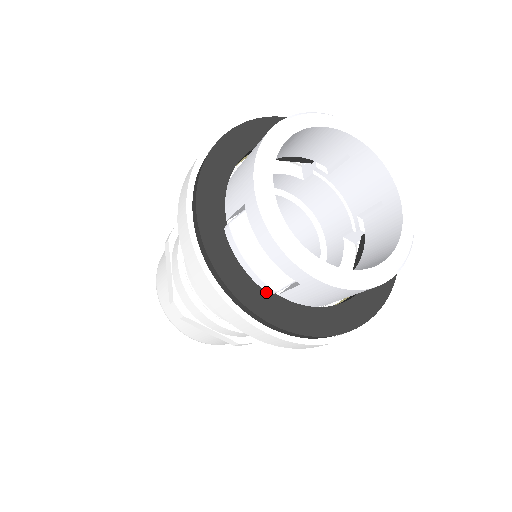
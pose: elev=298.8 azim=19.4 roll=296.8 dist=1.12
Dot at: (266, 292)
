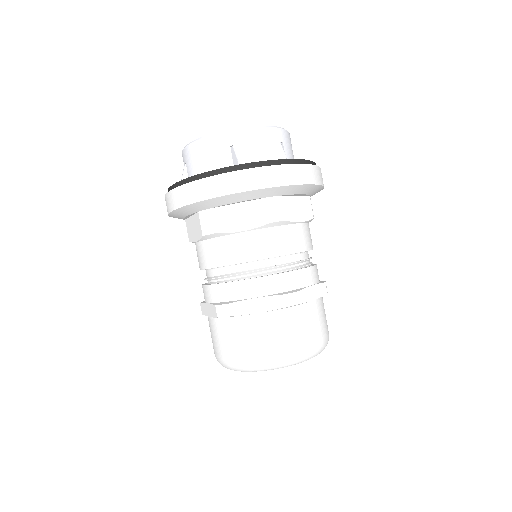
Dot at: occluded
